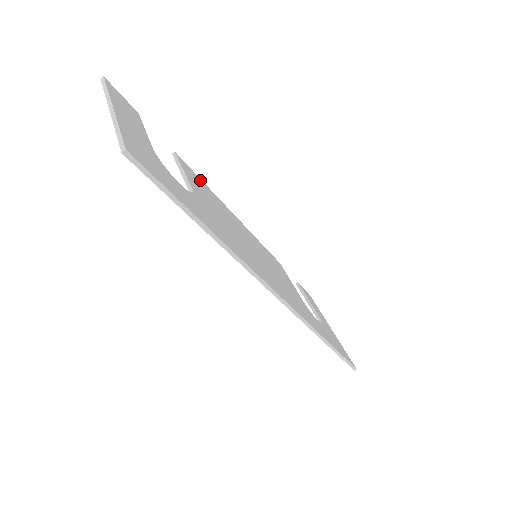
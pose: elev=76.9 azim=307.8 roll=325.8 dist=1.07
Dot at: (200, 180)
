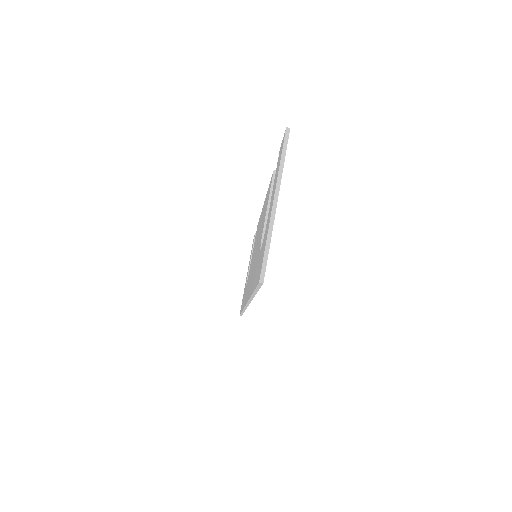
Dot at: occluded
